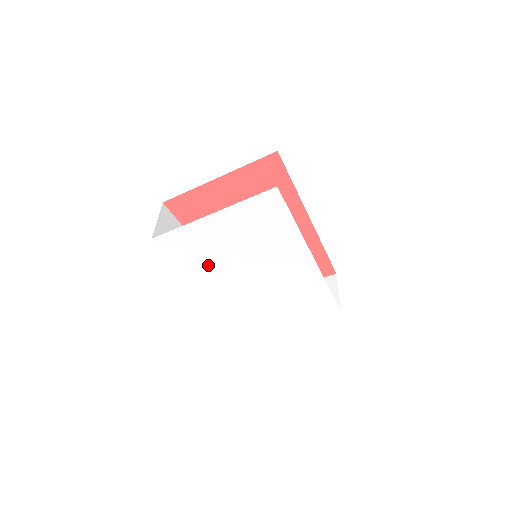
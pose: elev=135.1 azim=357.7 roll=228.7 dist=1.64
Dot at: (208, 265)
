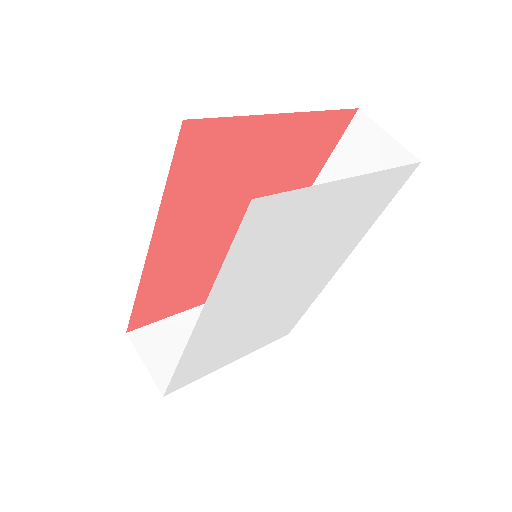
Dot at: (257, 267)
